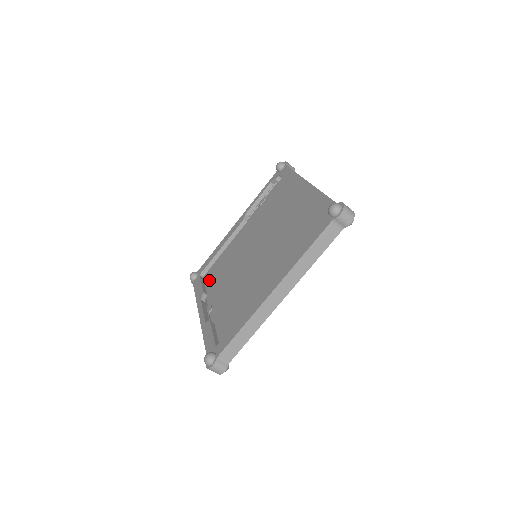
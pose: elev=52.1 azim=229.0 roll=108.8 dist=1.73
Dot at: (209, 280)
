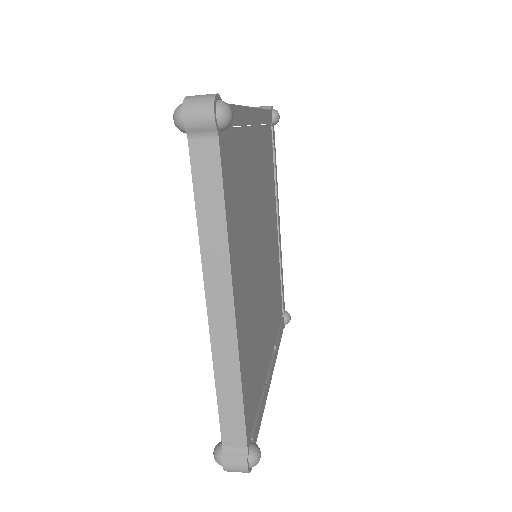
Dot at: occluded
